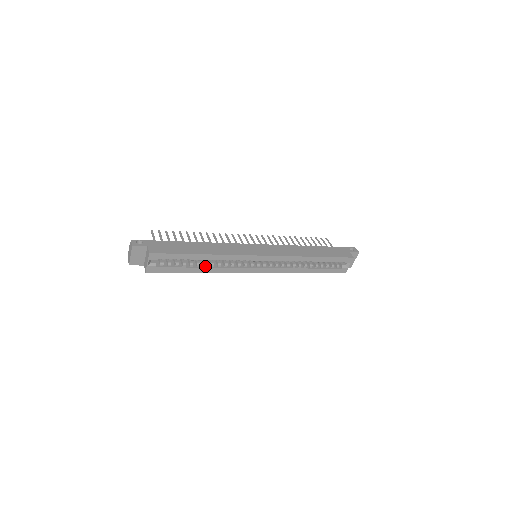
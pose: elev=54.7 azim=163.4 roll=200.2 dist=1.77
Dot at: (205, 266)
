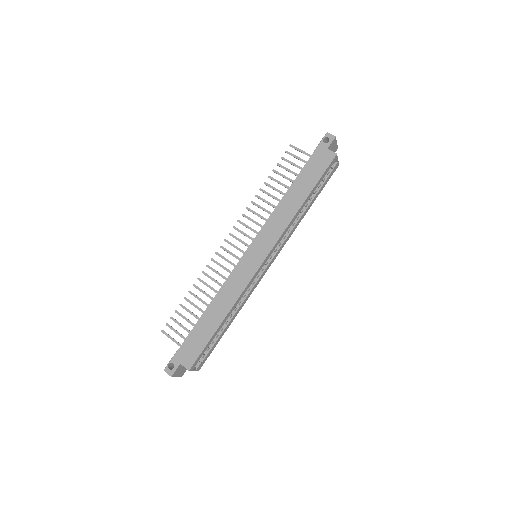
Dot at: (231, 316)
